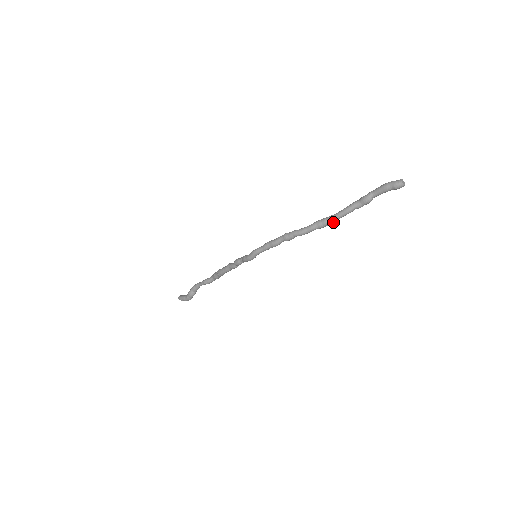
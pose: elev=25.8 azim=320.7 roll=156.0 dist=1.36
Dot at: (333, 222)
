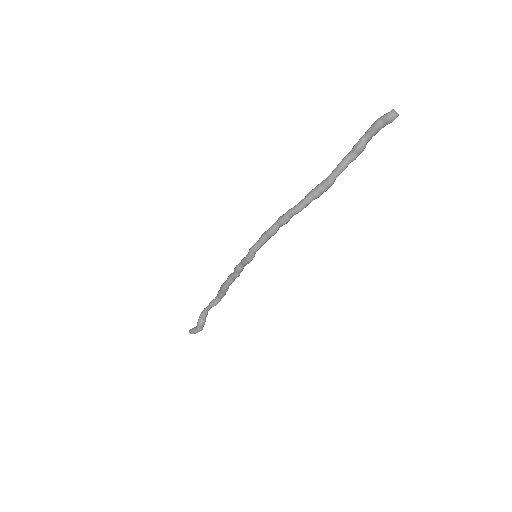
Dot at: (328, 186)
